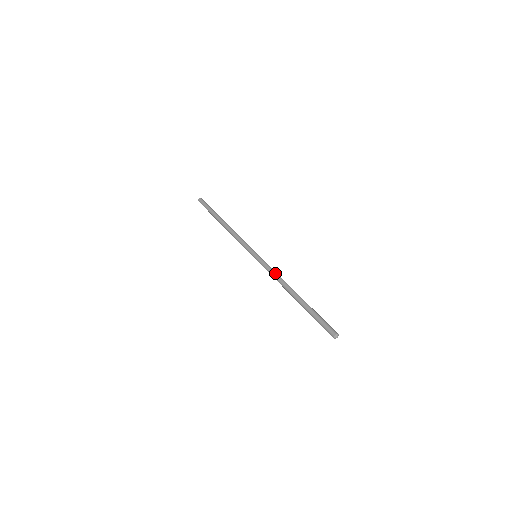
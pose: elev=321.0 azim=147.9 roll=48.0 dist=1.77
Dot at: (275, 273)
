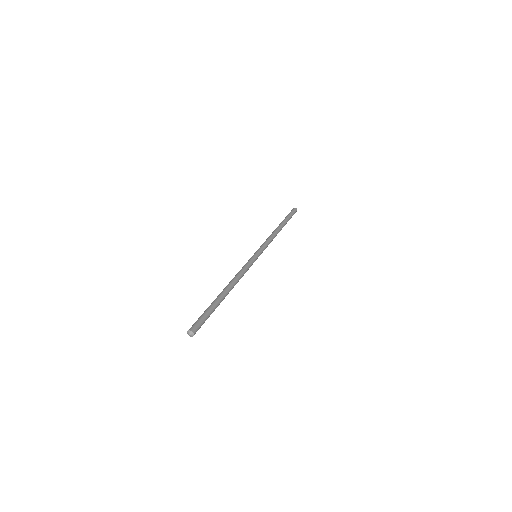
Dot at: (242, 270)
